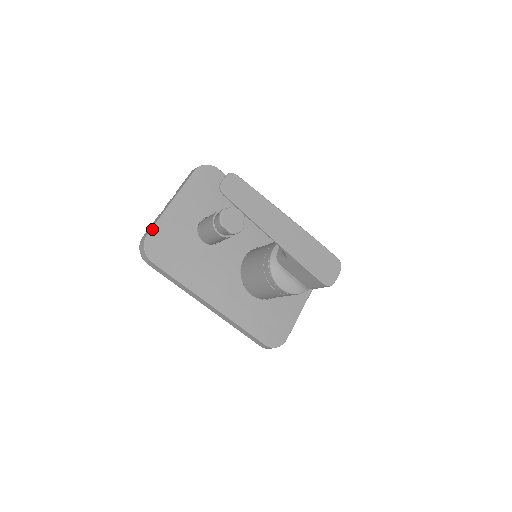
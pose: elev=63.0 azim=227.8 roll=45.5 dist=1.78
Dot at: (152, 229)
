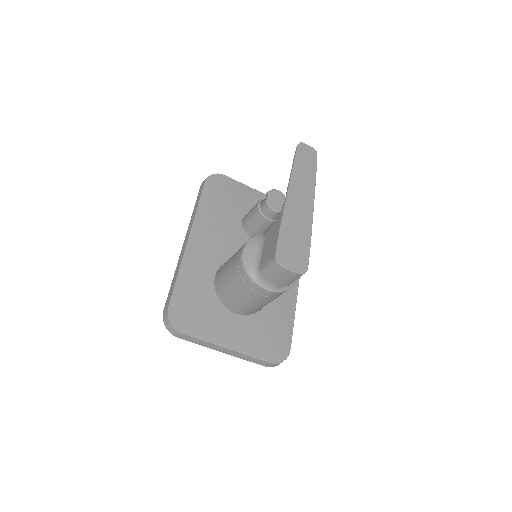
Dot at: (231, 178)
